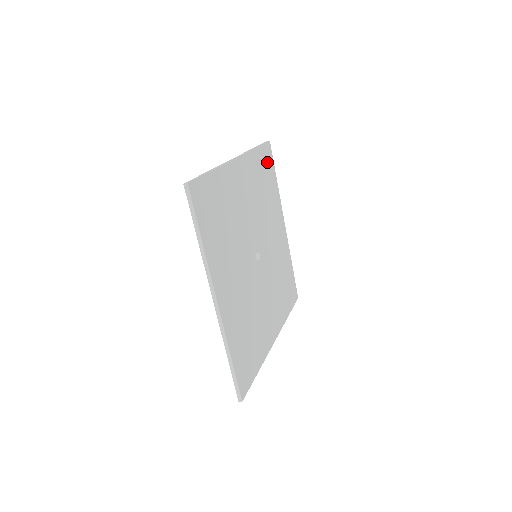
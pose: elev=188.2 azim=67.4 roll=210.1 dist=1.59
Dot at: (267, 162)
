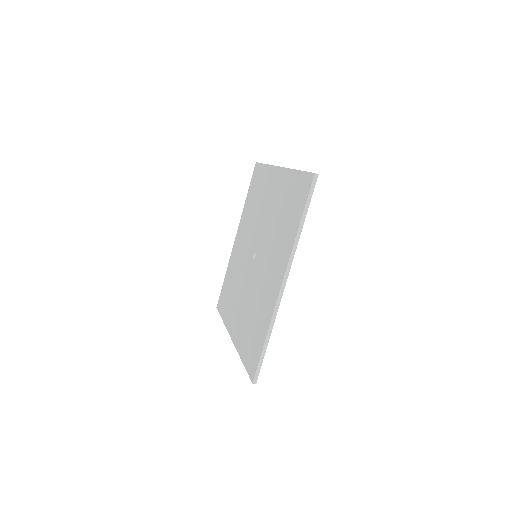
Dot at: occluded
